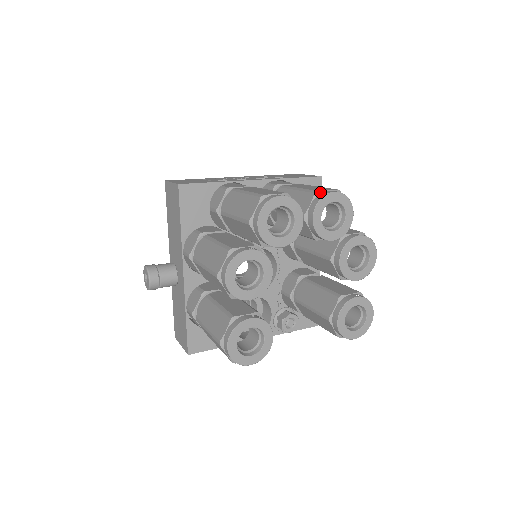
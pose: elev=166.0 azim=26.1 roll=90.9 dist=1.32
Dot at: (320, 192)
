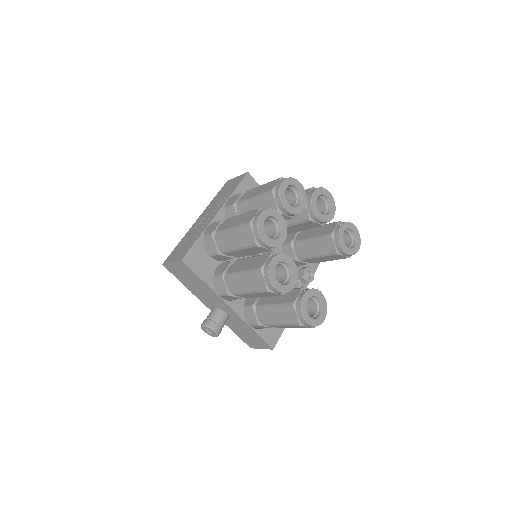
Dot at: (274, 189)
